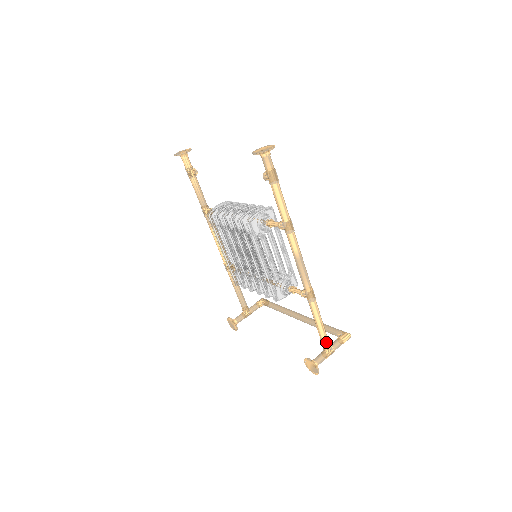
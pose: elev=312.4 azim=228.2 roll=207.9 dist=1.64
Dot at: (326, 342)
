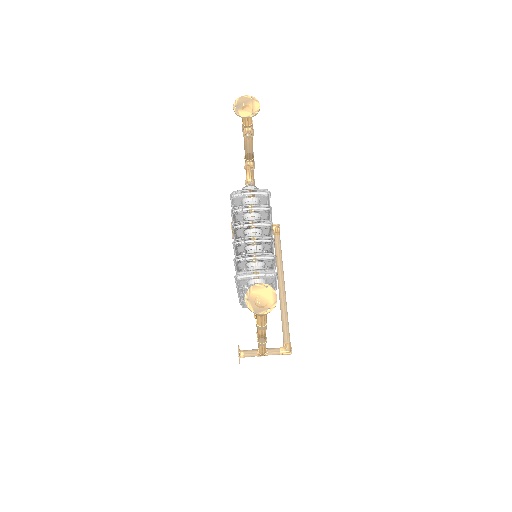
Dot at: (261, 353)
